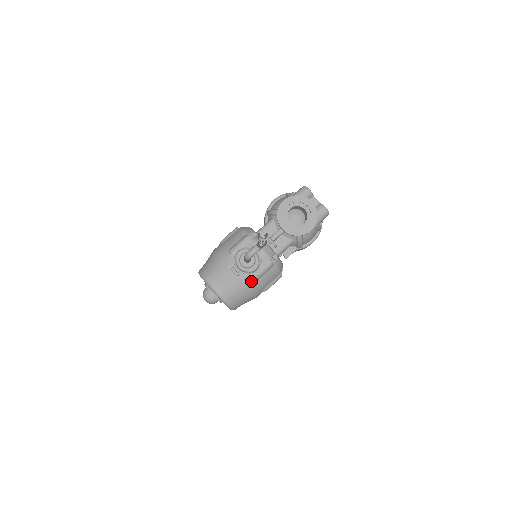
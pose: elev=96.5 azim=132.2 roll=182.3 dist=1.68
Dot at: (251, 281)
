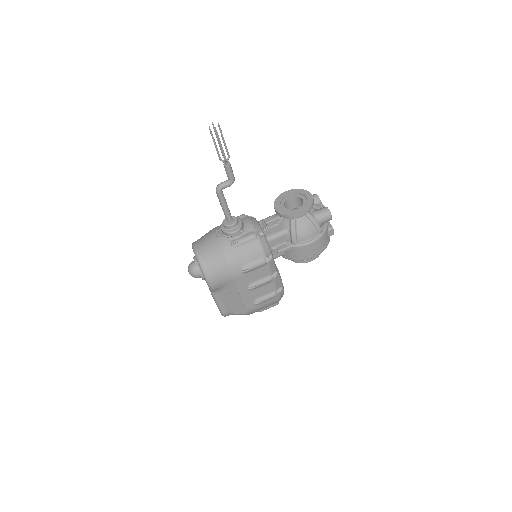
Dot at: (229, 247)
